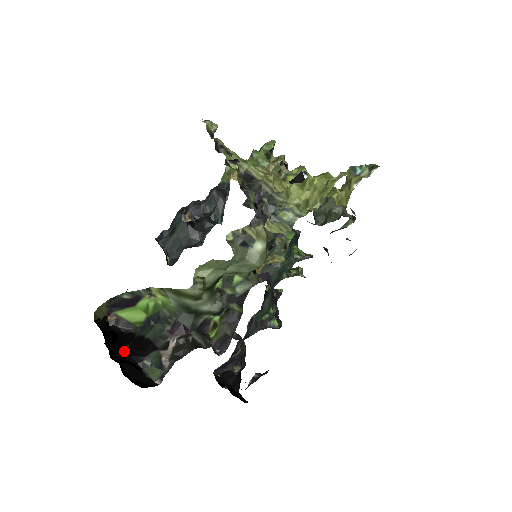
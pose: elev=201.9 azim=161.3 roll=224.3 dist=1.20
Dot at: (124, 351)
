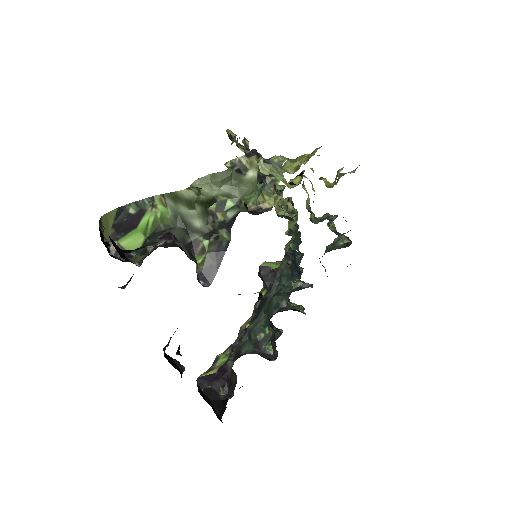
Dot at: occluded
